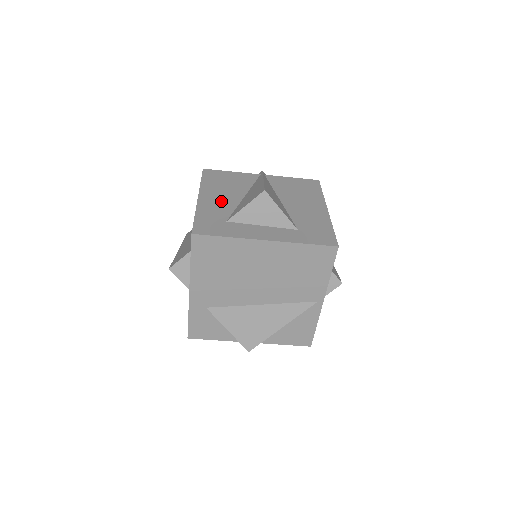
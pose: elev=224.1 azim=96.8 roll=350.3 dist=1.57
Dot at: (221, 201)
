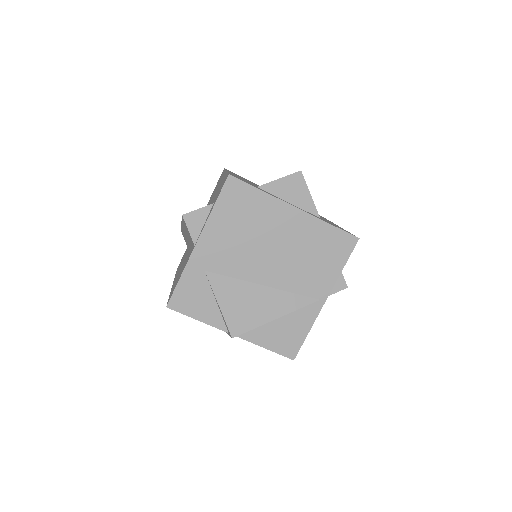
Dot at: (247, 181)
